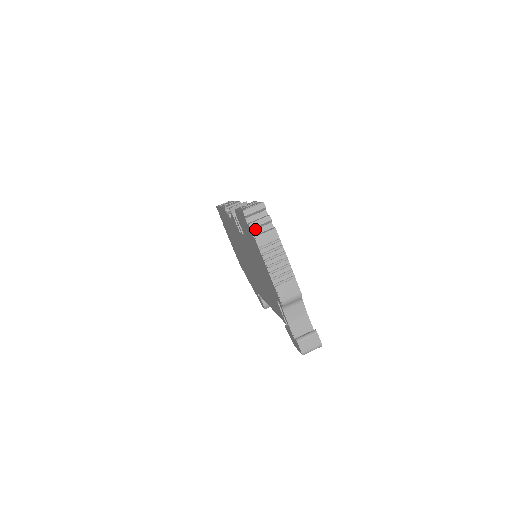
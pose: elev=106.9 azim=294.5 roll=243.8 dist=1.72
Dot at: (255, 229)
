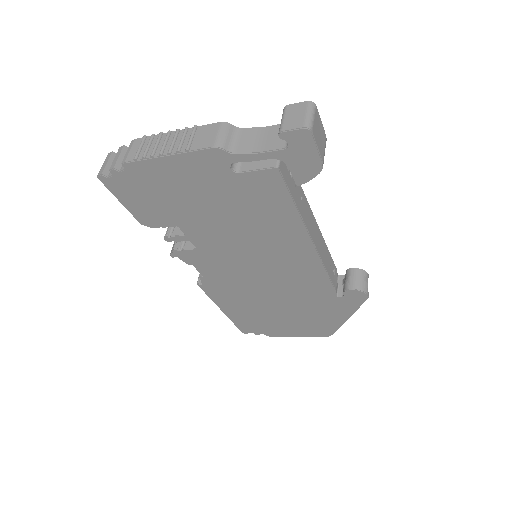
Dot at: (122, 168)
